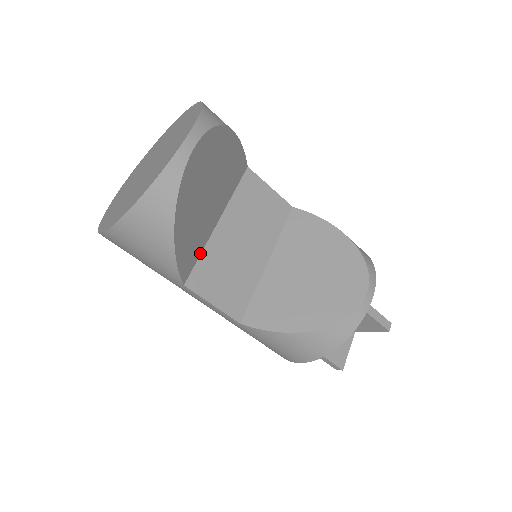
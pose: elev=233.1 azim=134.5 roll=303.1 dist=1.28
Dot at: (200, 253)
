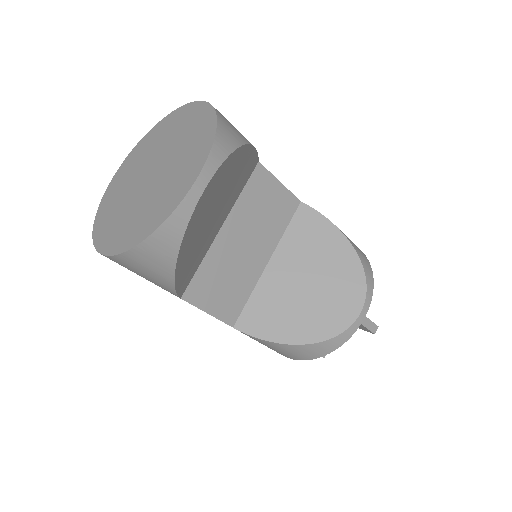
Dot at: (199, 264)
